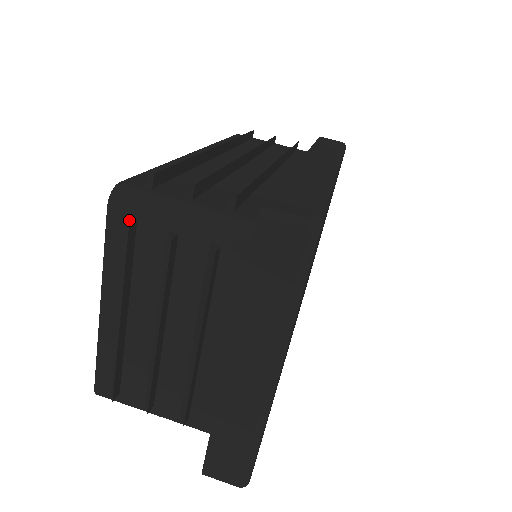
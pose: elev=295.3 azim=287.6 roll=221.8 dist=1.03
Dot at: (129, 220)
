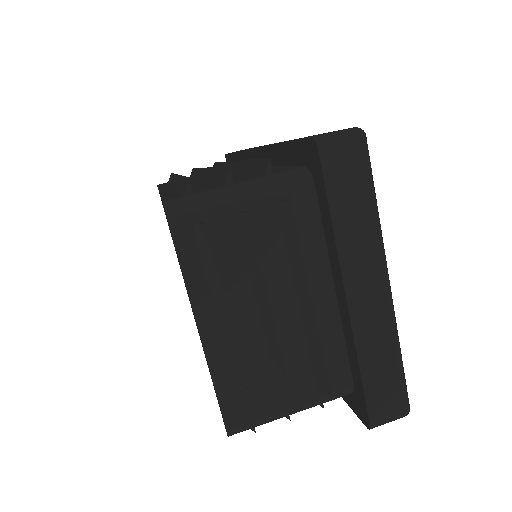
Dot at: (195, 224)
